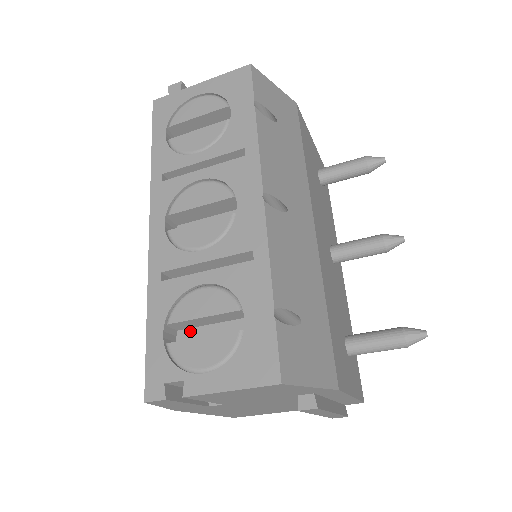
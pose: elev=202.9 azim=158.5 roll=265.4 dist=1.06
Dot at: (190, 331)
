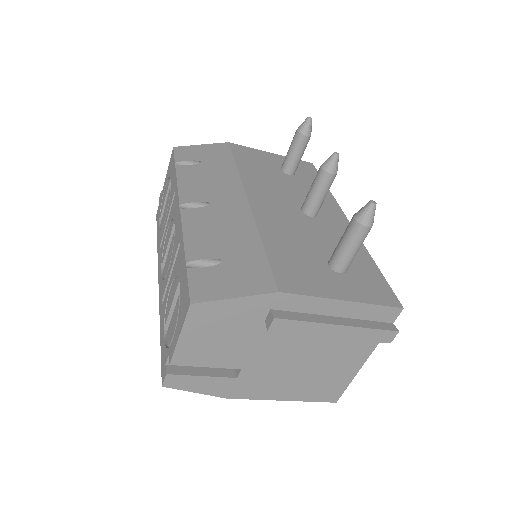
Dot at: occluded
